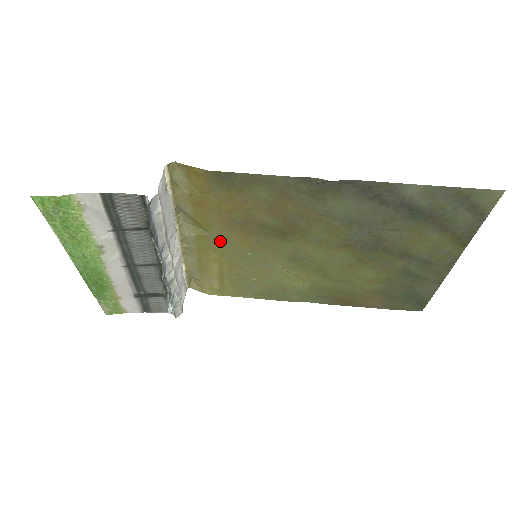
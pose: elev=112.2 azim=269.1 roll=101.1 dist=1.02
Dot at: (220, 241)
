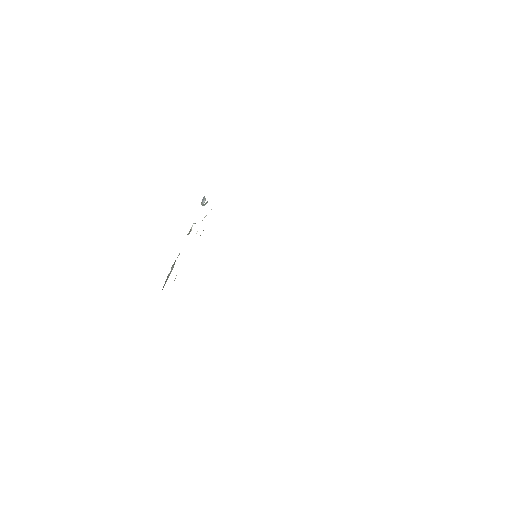
Dot at: occluded
